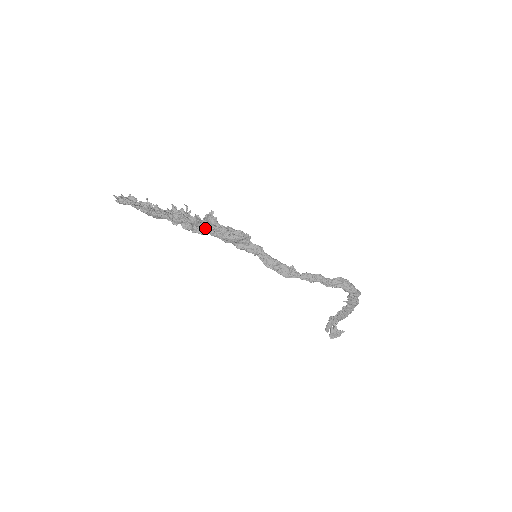
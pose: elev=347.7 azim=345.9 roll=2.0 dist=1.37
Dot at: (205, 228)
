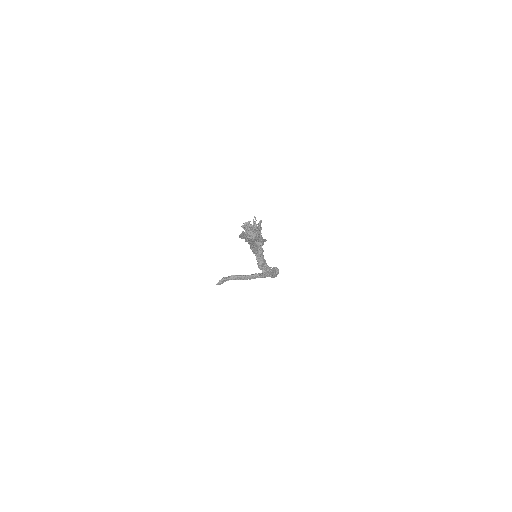
Dot at: occluded
